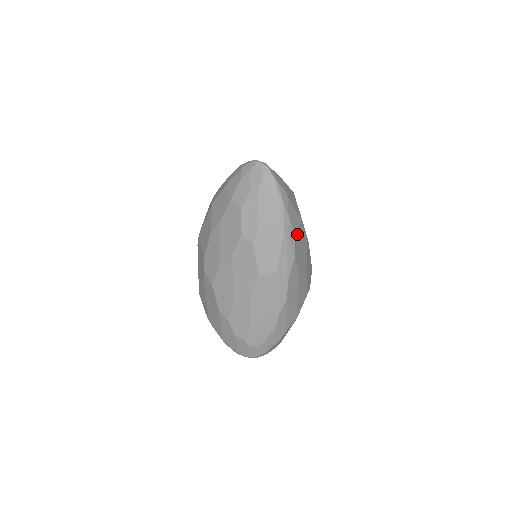
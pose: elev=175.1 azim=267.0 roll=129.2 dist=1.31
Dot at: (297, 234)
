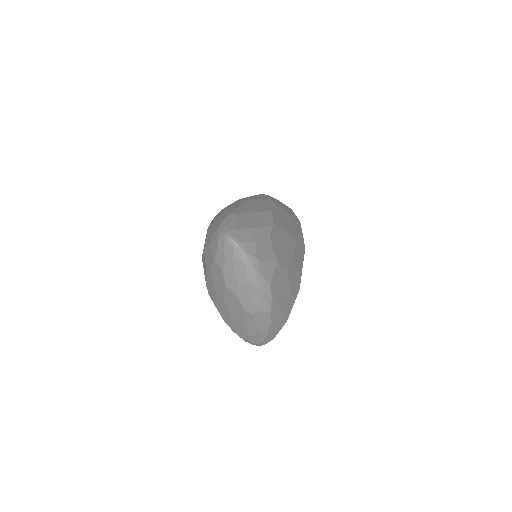
Dot at: (272, 280)
